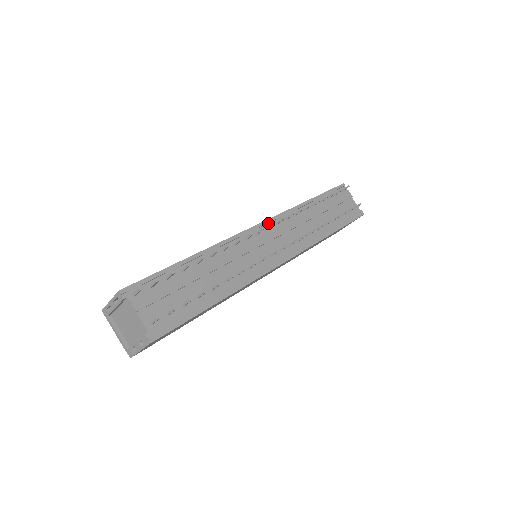
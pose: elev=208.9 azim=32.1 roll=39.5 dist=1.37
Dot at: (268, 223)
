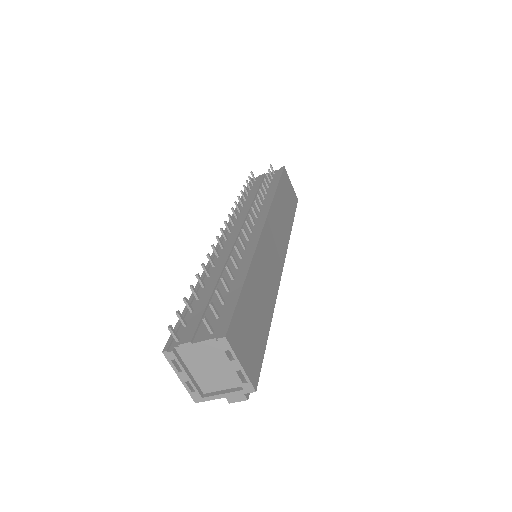
Dot at: (227, 231)
